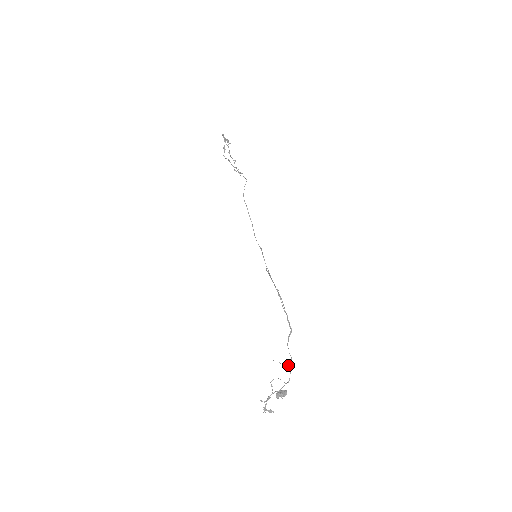
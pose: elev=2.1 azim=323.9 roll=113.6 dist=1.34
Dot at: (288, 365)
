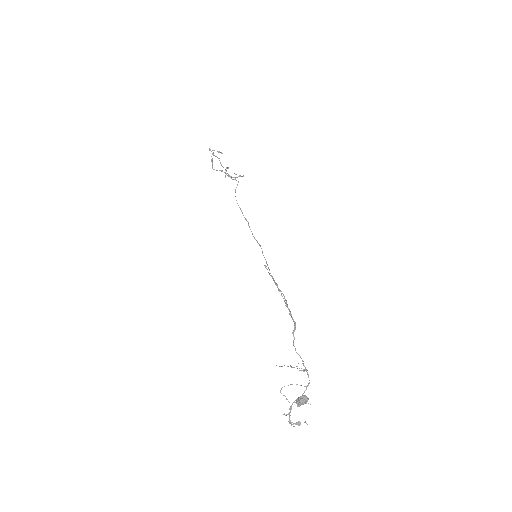
Dot at: occluded
